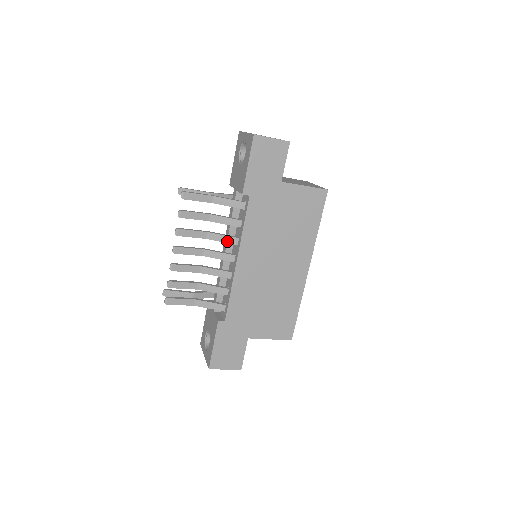
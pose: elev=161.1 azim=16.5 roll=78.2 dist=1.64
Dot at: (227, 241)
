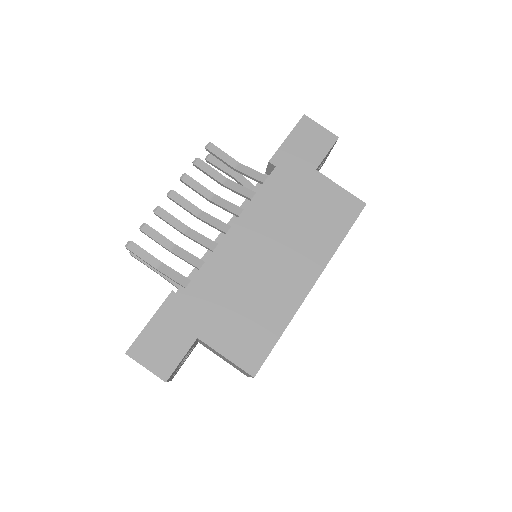
Dot at: (230, 209)
